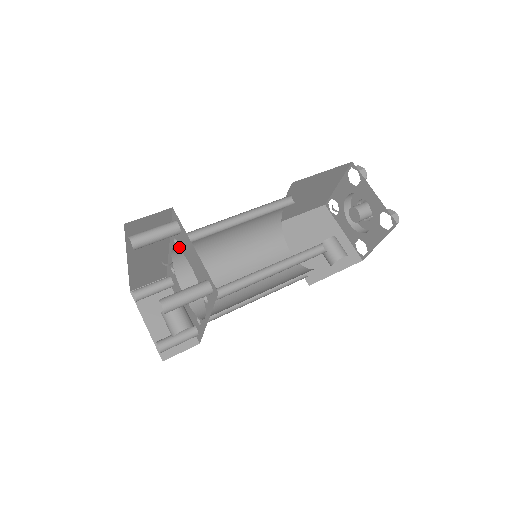
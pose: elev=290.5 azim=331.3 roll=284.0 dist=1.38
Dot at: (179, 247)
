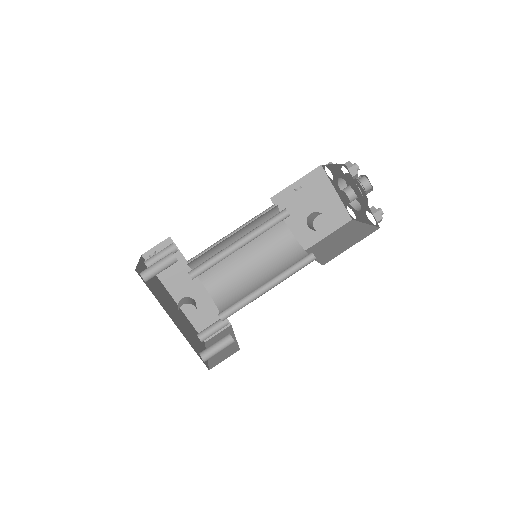
Dot at: occluded
